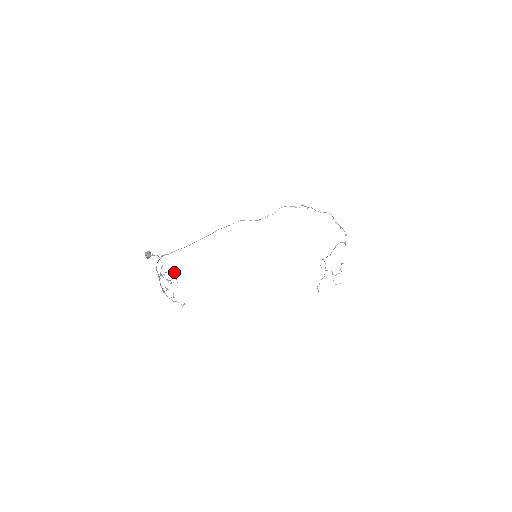
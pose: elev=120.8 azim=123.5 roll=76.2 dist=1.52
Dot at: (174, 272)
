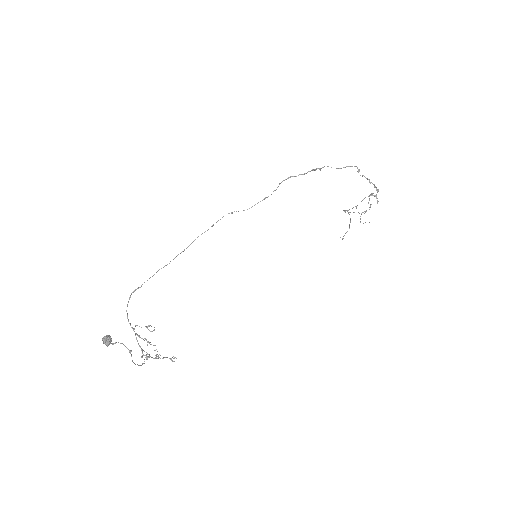
Dot at: (149, 343)
